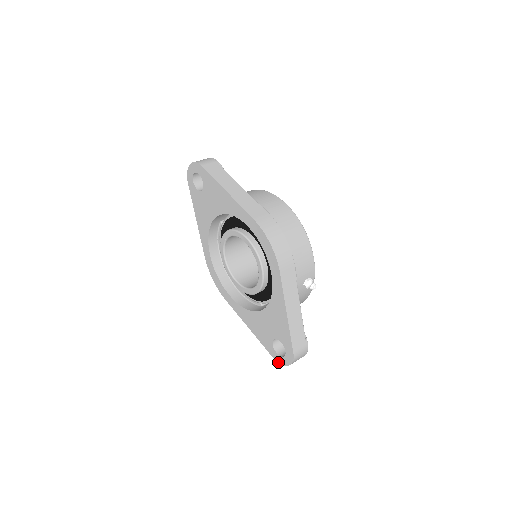
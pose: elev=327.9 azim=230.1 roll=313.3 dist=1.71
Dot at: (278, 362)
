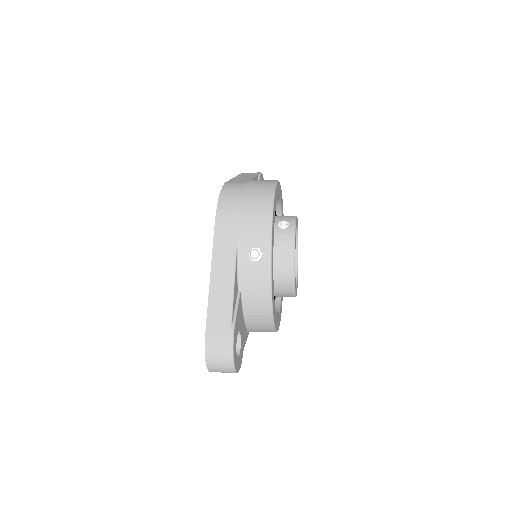
Dot at: occluded
